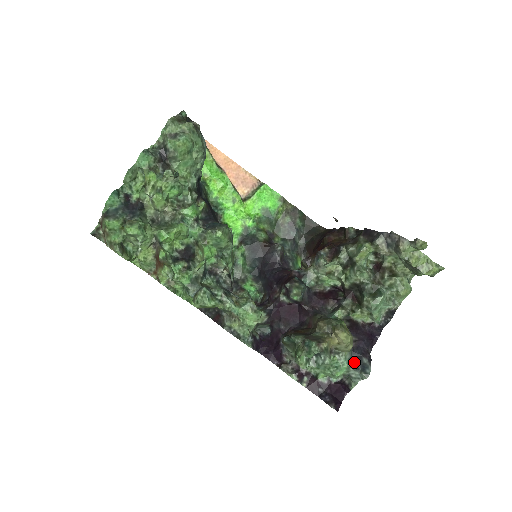
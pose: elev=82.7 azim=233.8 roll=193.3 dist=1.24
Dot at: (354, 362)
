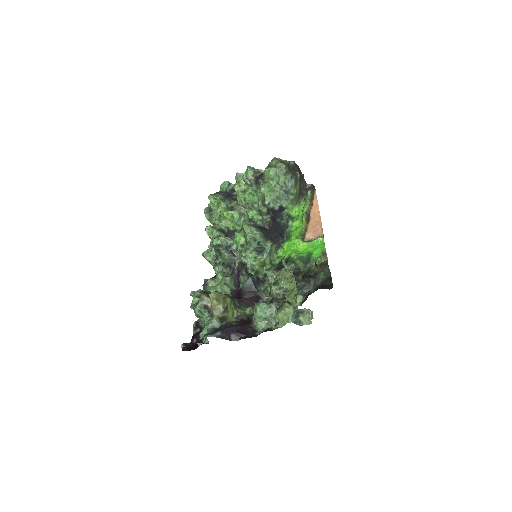
Dot at: (214, 330)
